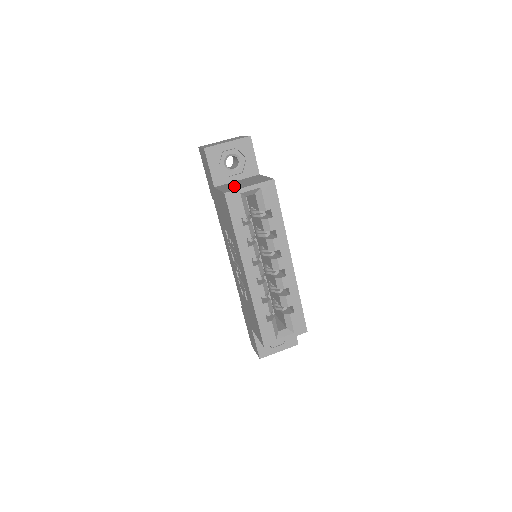
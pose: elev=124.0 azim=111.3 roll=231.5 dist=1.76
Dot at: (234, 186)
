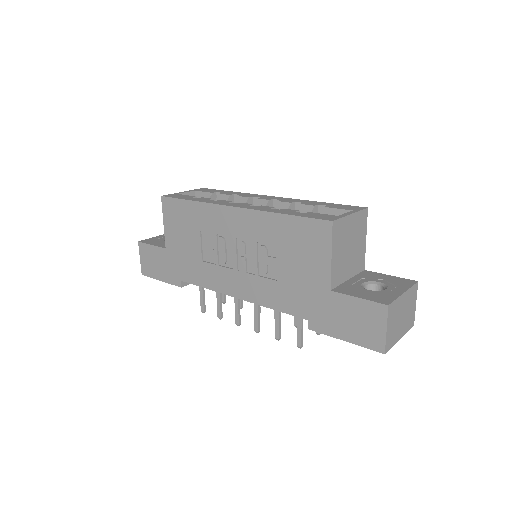
Dot at: occluded
